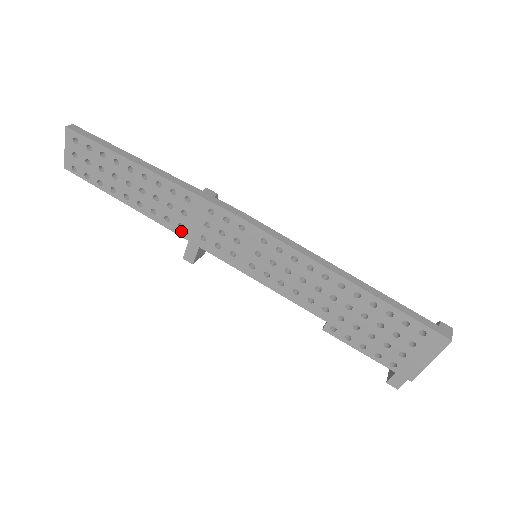
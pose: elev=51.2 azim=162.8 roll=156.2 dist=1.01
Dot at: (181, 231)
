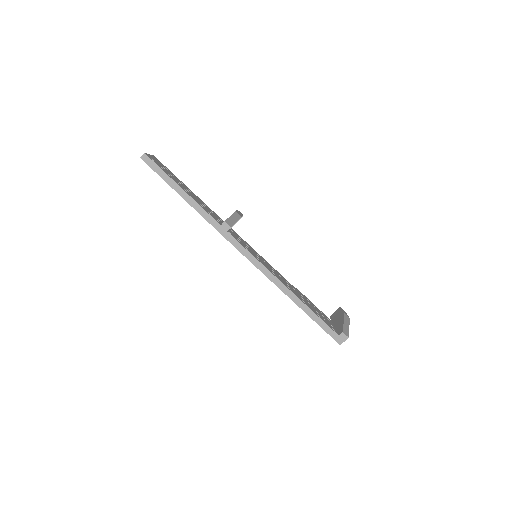
Dot at: occluded
